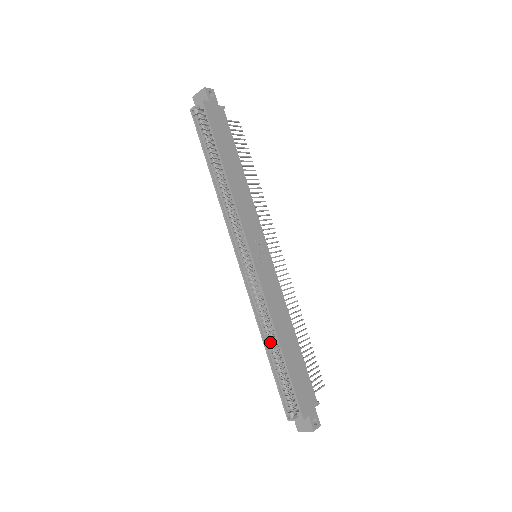
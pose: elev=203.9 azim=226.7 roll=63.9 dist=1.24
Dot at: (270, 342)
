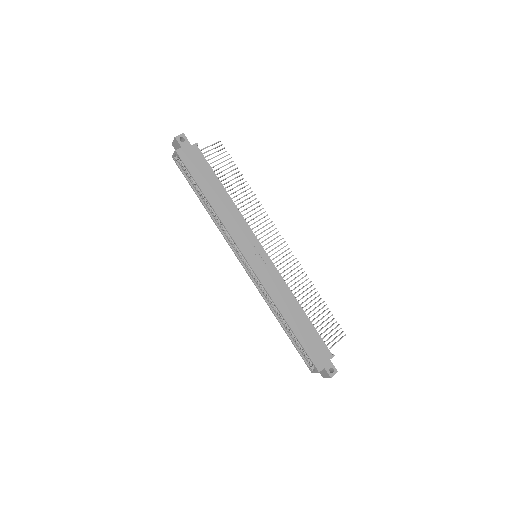
Dot at: (282, 320)
